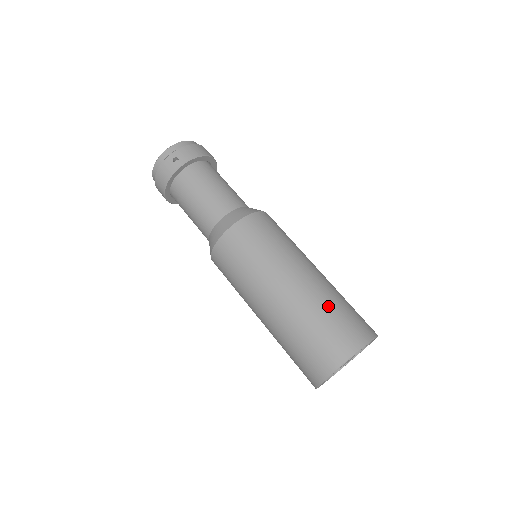
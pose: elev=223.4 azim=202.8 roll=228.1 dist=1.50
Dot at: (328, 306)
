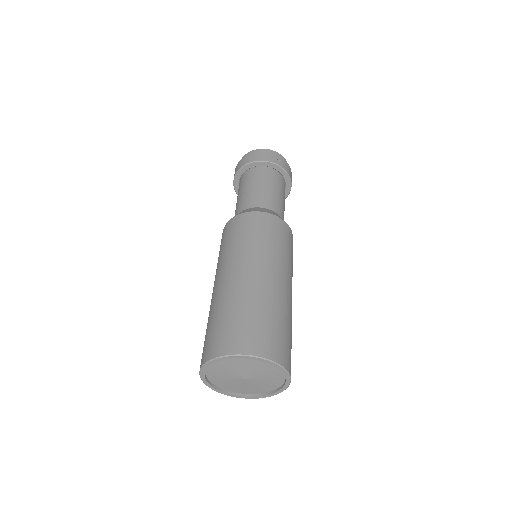
Dot at: (288, 322)
